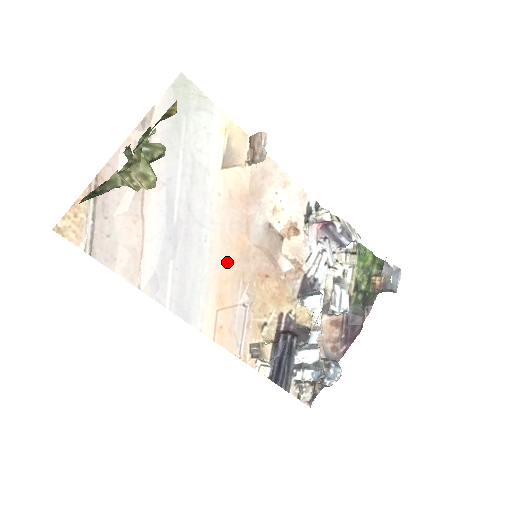
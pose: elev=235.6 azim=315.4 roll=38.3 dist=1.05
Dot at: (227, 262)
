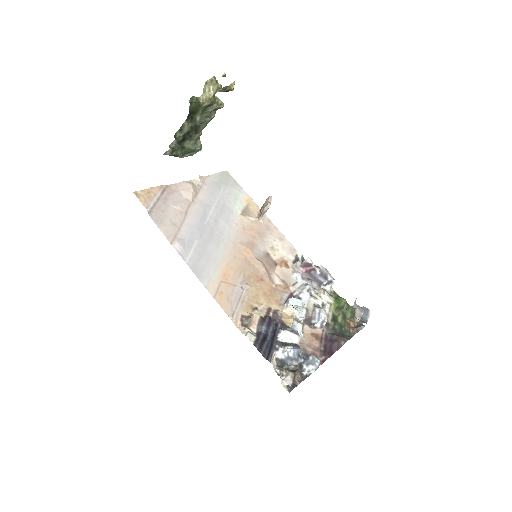
Dot at: (234, 258)
